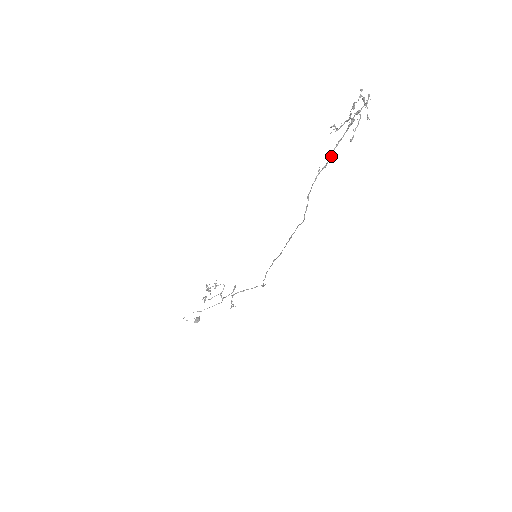
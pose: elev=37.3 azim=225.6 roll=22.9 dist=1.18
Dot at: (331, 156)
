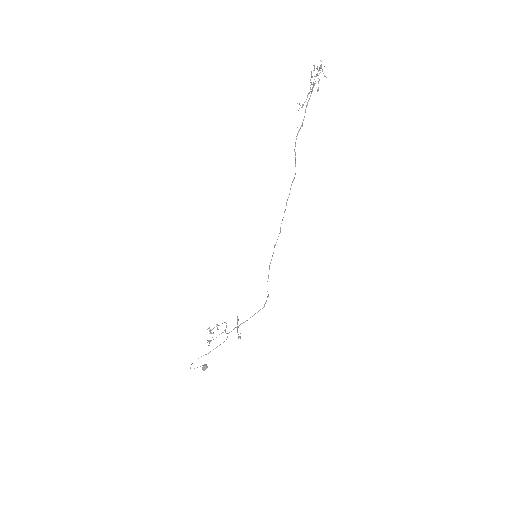
Dot at: occluded
